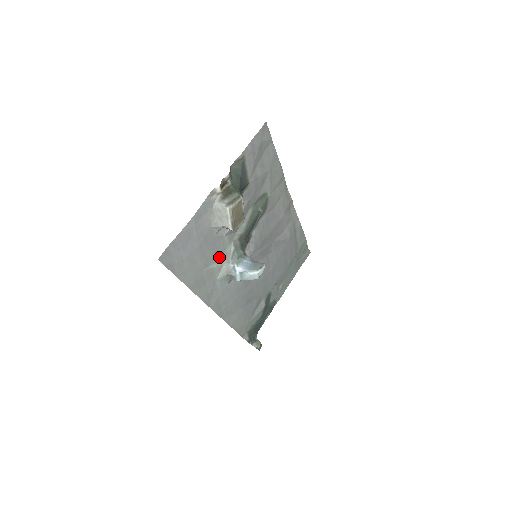
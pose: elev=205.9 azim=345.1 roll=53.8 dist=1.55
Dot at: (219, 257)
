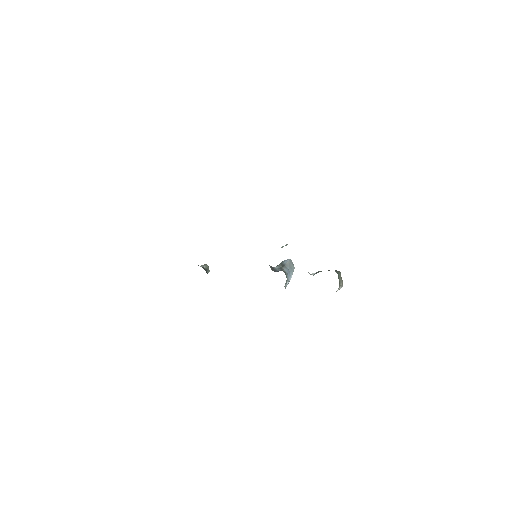
Dot at: occluded
